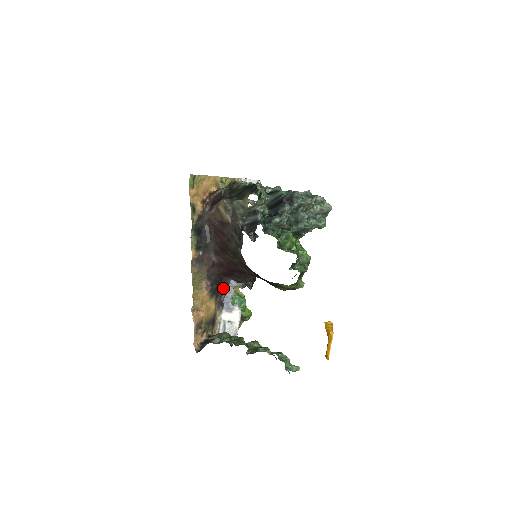
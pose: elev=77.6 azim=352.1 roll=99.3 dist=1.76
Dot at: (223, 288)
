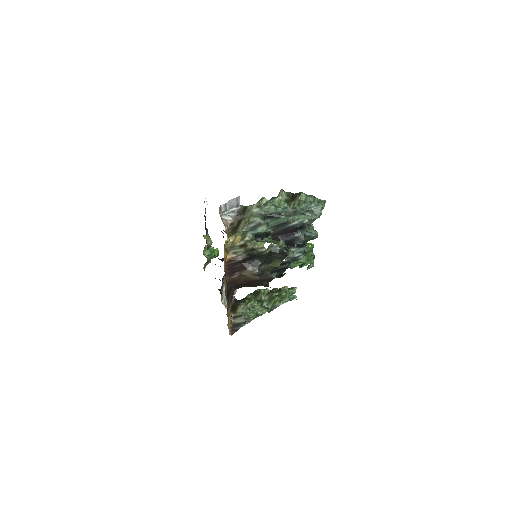
Dot at: (222, 280)
